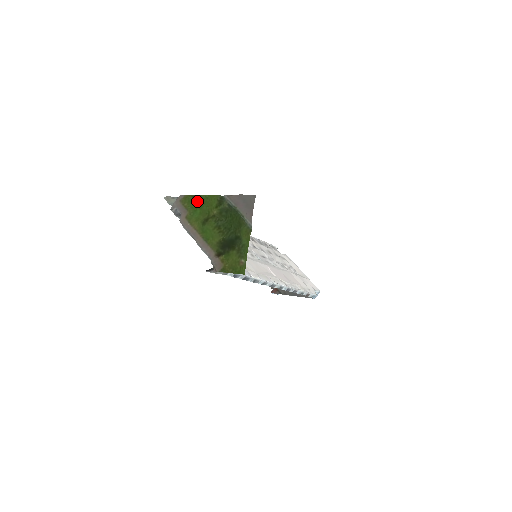
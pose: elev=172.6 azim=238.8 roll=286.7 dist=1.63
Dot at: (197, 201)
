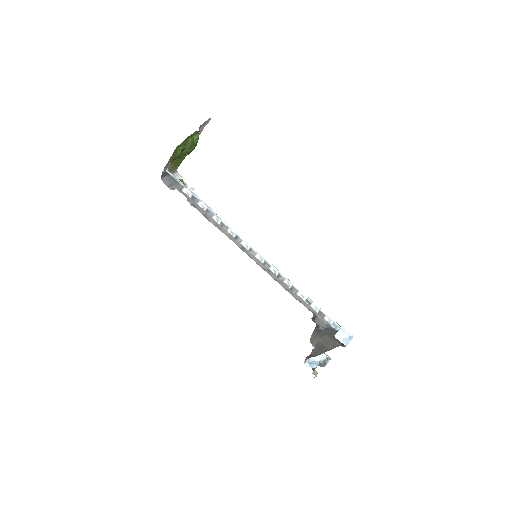
Dot at: (182, 159)
